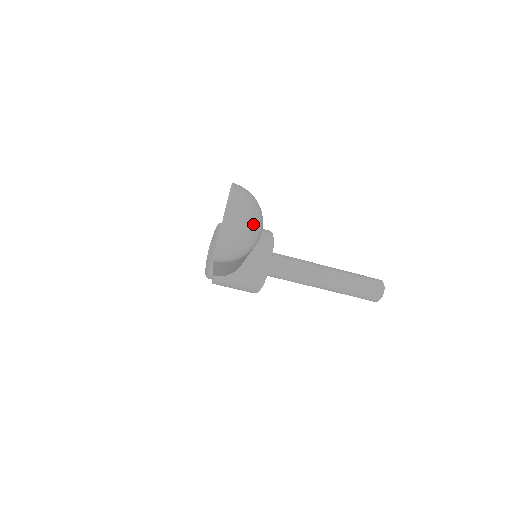
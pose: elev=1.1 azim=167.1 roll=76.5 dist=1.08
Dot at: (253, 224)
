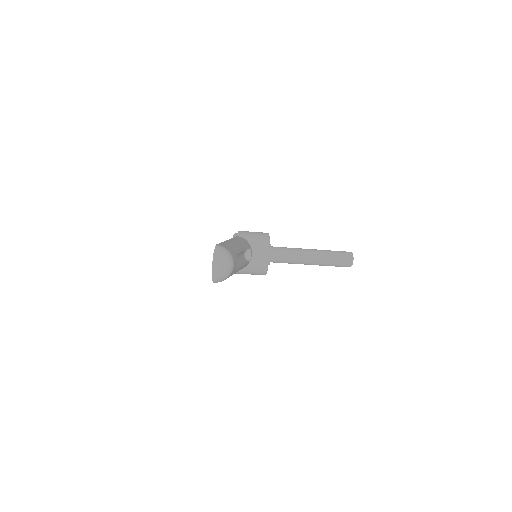
Dot at: (227, 265)
